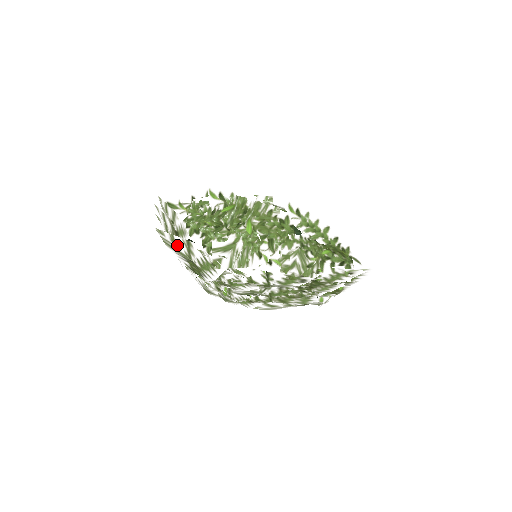
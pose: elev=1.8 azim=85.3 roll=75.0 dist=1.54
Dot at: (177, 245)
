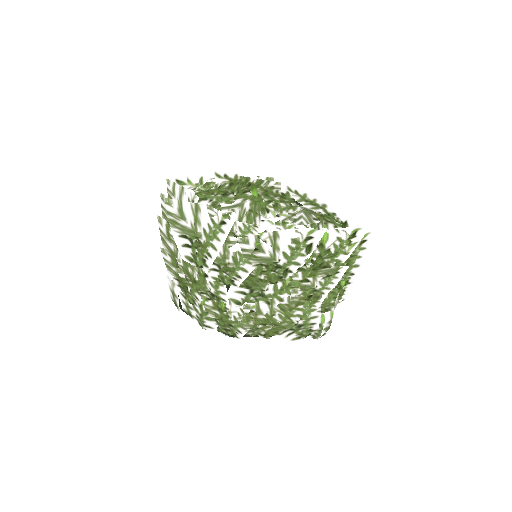
Dot at: (184, 216)
